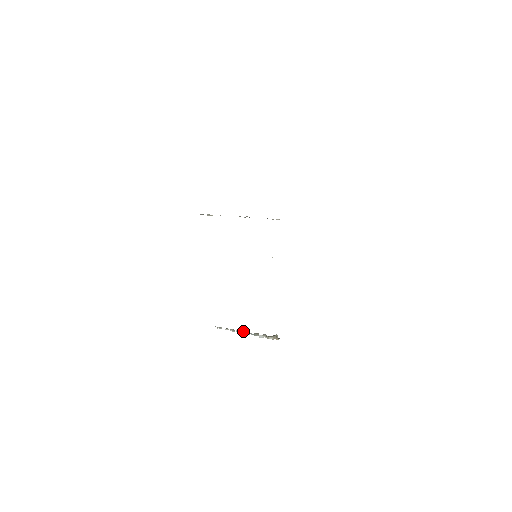
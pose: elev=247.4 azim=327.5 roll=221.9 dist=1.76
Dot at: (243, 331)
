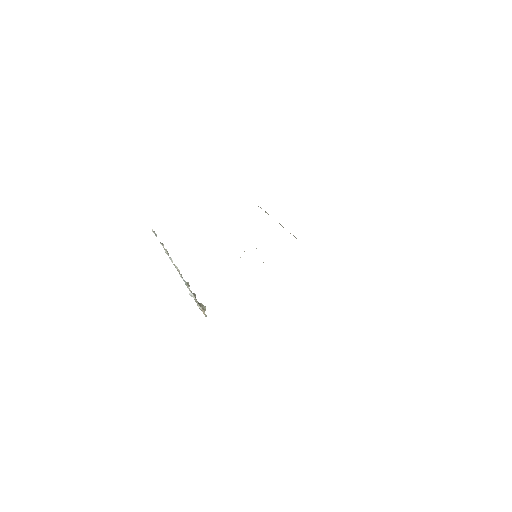
Dot at: (177, 267)
